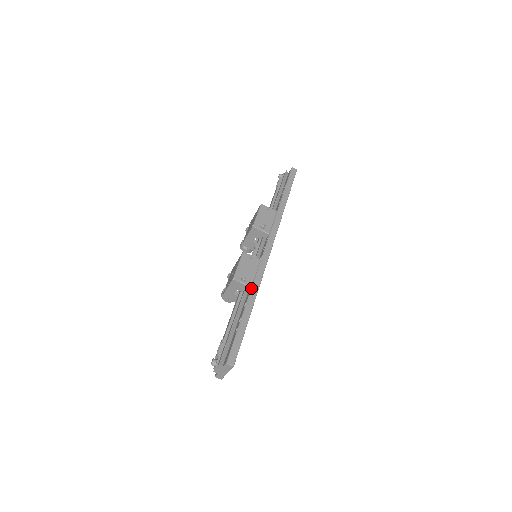
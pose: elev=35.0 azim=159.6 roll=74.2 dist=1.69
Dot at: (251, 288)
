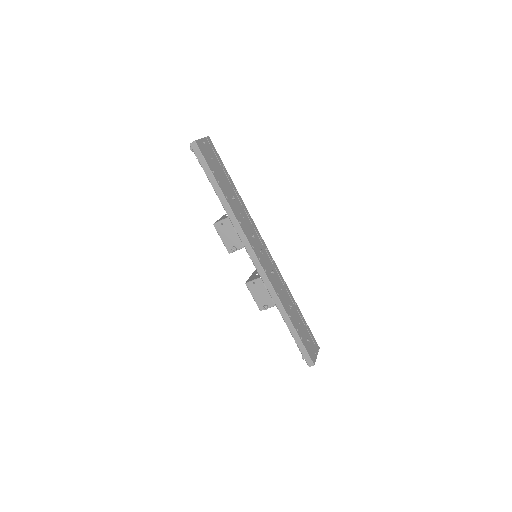
Dot at: occluded
